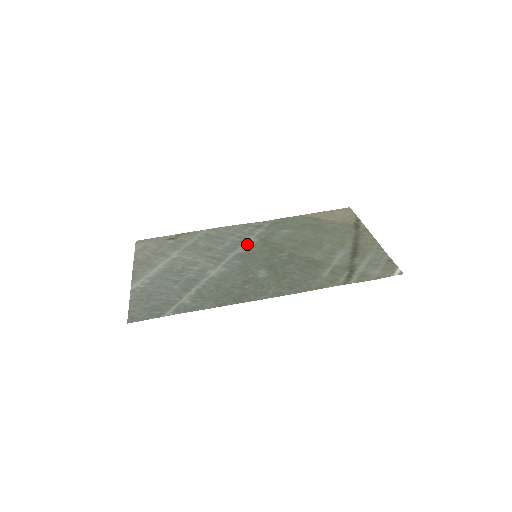
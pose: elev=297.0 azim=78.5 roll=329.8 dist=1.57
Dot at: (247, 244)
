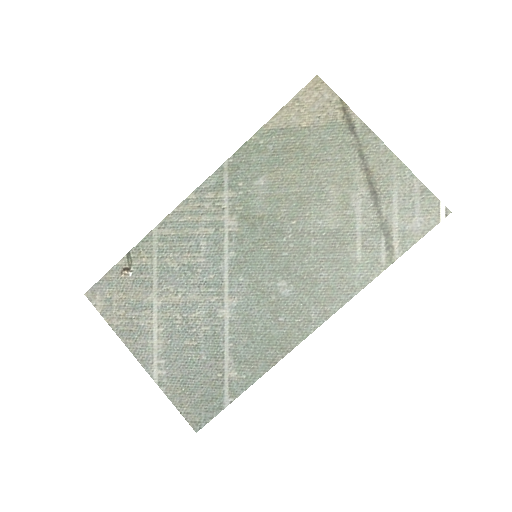
Dot at: (229, 236)
